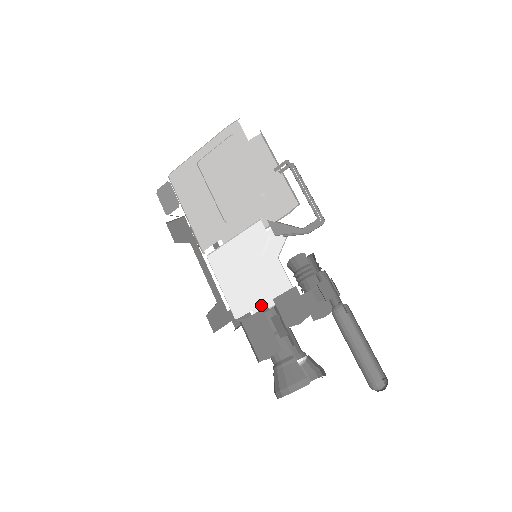
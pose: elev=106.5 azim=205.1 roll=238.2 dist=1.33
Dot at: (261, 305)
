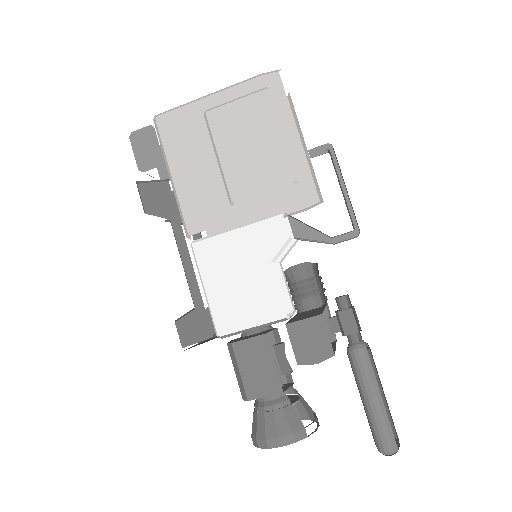
Dot at: occluded
